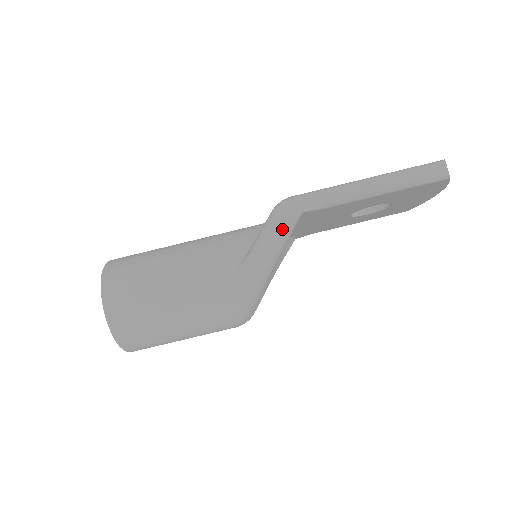
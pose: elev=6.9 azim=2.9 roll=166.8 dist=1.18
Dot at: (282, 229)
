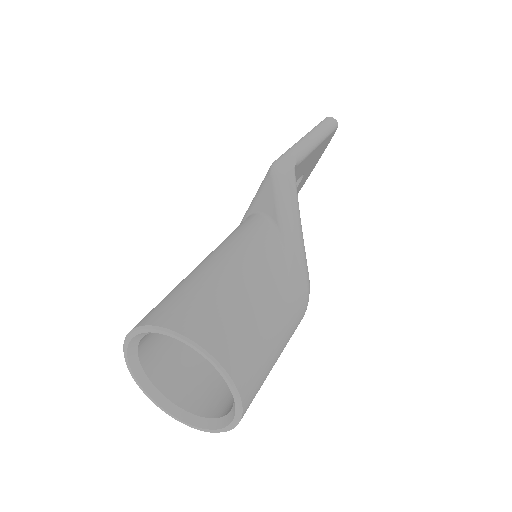
Dot at: (292, 184)
